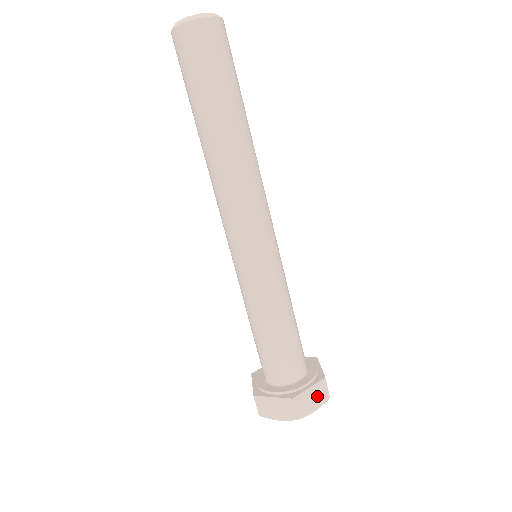
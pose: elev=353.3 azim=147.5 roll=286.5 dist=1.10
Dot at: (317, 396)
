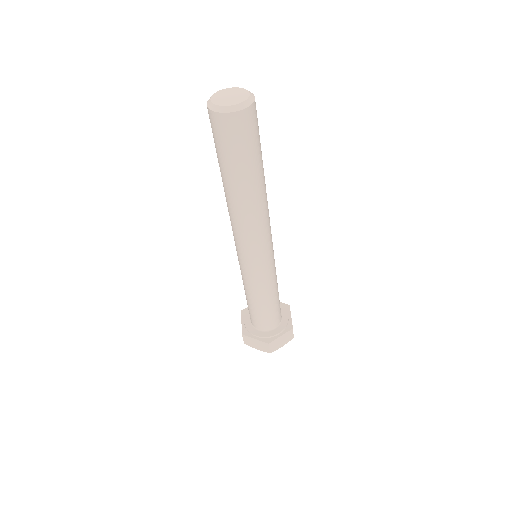
Dot at: (285, 339)
